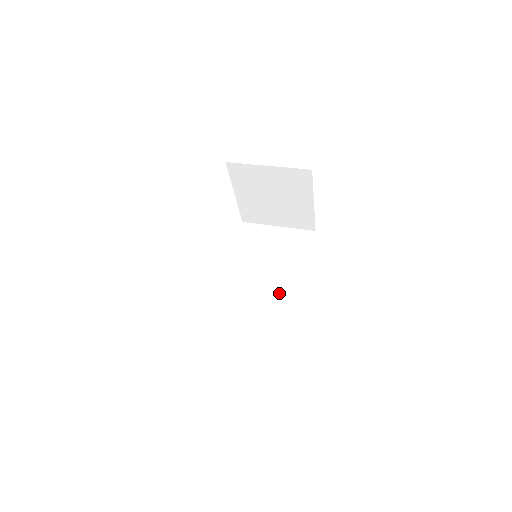
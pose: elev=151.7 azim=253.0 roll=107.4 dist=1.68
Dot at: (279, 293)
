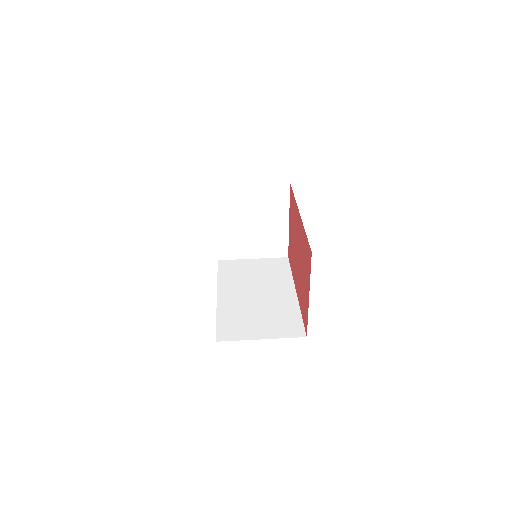
Dot at: (277, 299)
